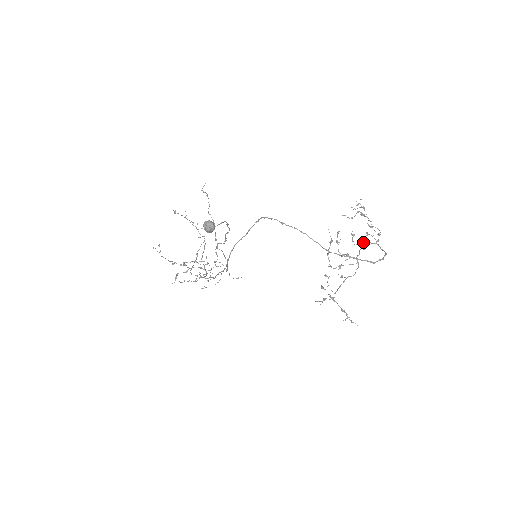
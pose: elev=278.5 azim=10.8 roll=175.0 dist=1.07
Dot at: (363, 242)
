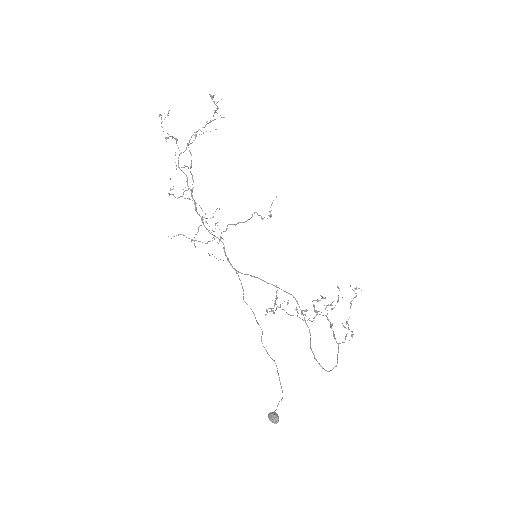
Dot at: occluded
